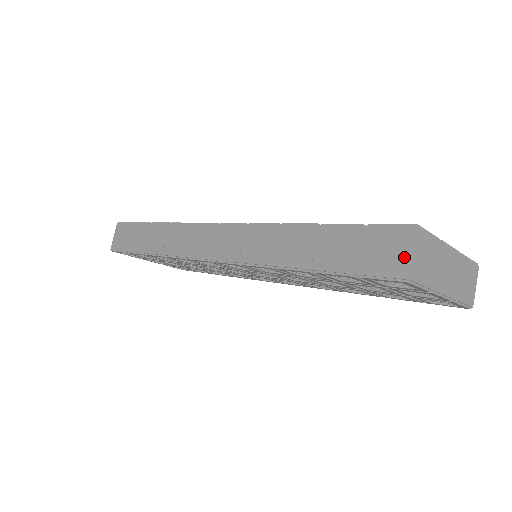
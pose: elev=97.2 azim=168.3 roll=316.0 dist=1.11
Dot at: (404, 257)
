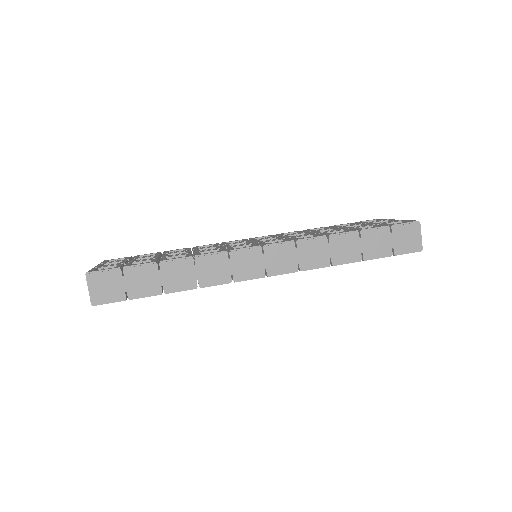
Dot at: (418, 239)
